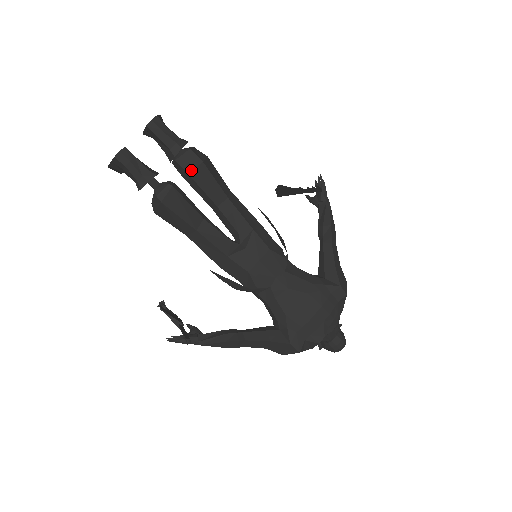
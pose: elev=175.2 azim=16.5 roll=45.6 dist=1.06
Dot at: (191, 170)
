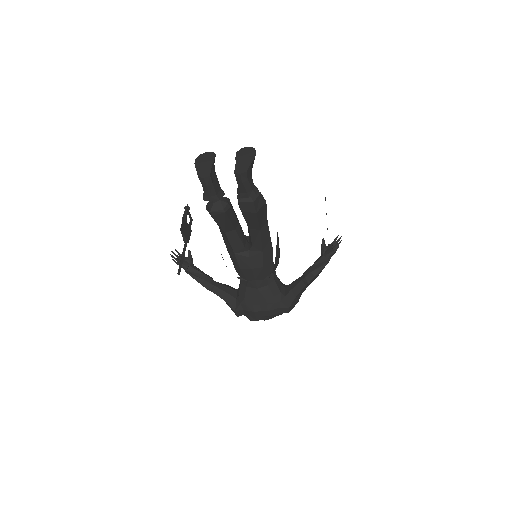
Dot at: (245, 211)
